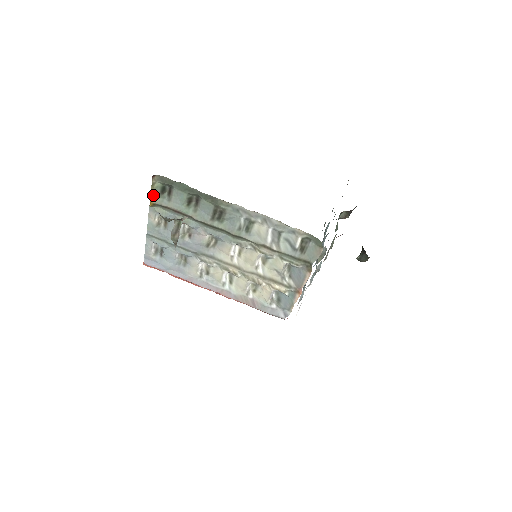
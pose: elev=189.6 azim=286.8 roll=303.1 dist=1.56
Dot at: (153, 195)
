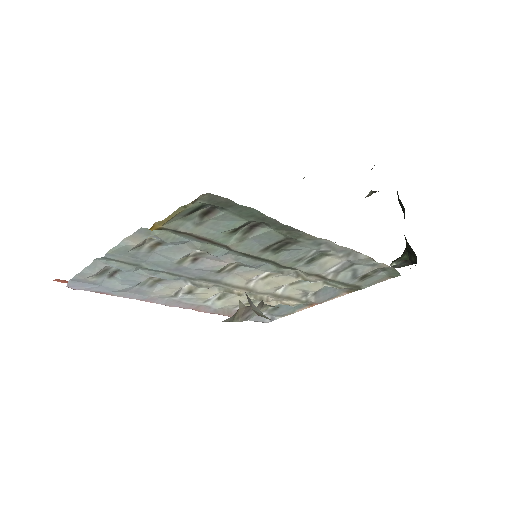
Dot at: (170, 218)
